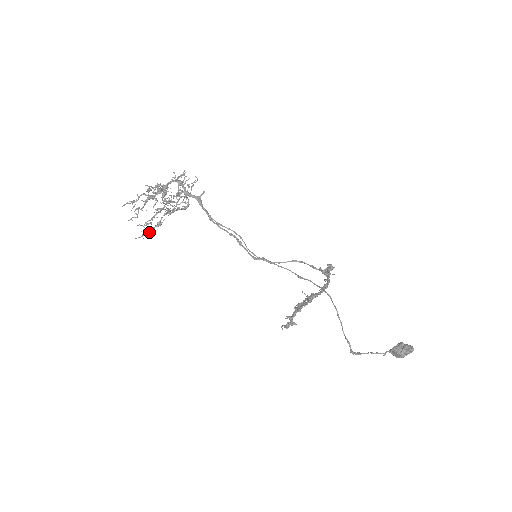
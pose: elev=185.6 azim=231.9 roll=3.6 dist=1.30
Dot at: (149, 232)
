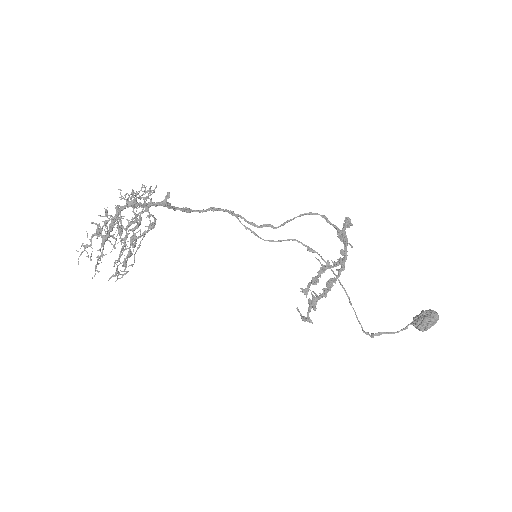
Dot at: (123, 271)
